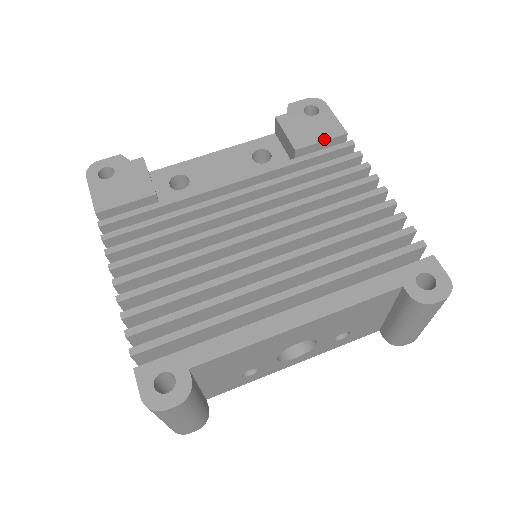
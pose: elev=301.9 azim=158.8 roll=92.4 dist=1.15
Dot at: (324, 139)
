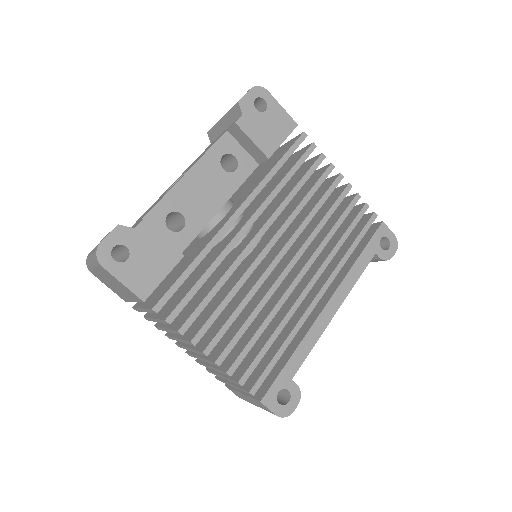
Dot at: (284, 138)
